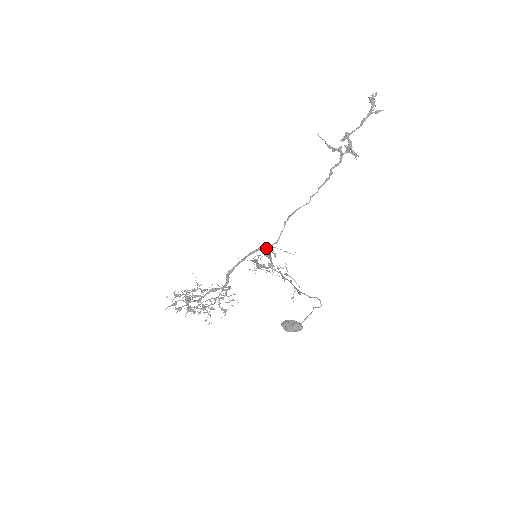
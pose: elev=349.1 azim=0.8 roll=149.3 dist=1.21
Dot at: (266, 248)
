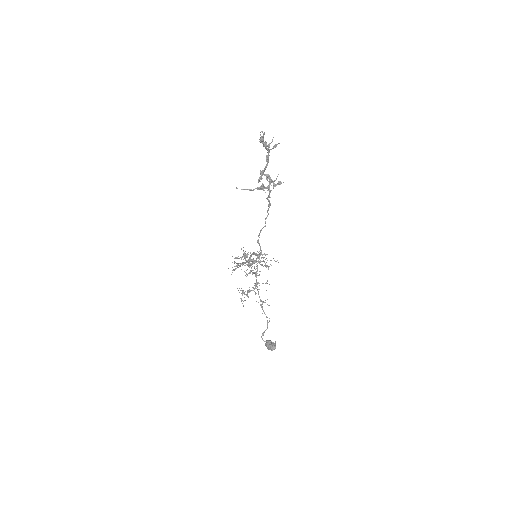
Dot at: (254, 262)
